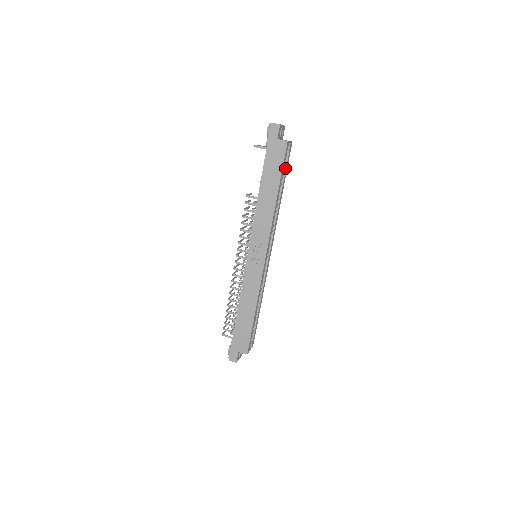
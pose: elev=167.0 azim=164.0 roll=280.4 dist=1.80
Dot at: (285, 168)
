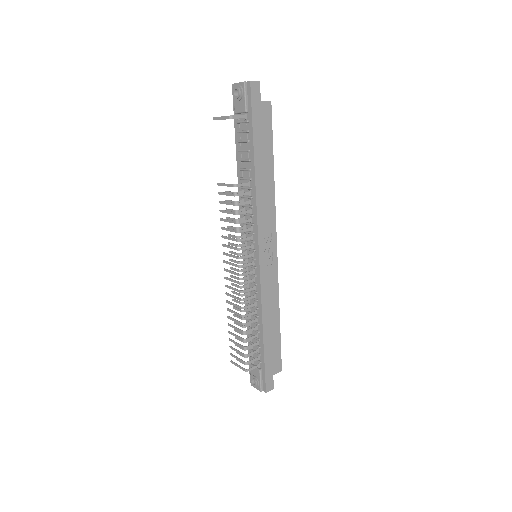
Dot at: occluded
